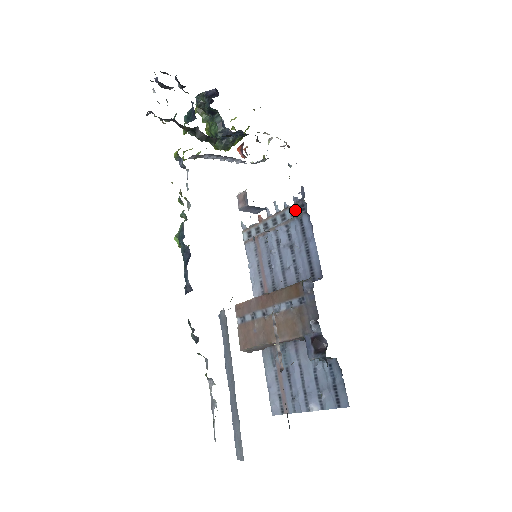
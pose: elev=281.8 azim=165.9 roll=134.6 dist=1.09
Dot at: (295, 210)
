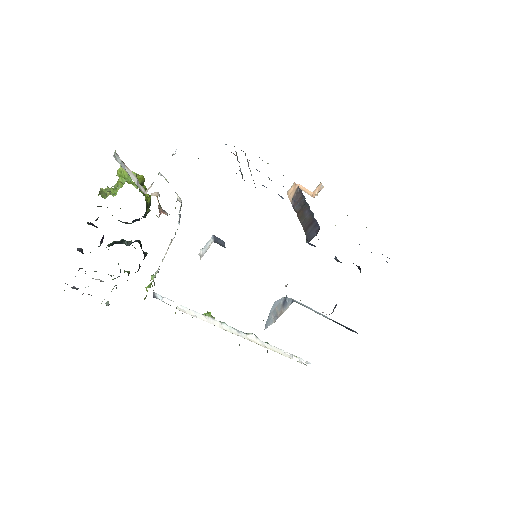
Dot at: occluded
